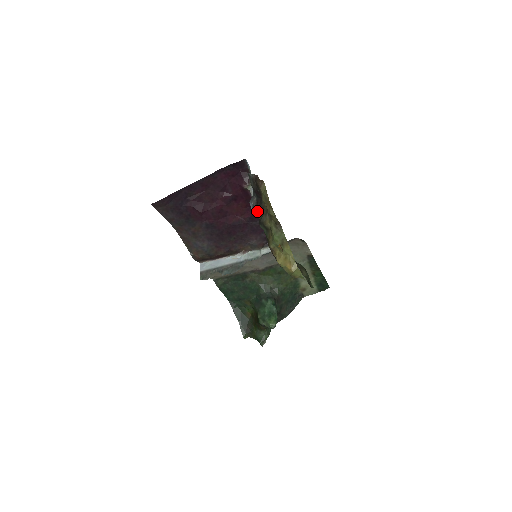
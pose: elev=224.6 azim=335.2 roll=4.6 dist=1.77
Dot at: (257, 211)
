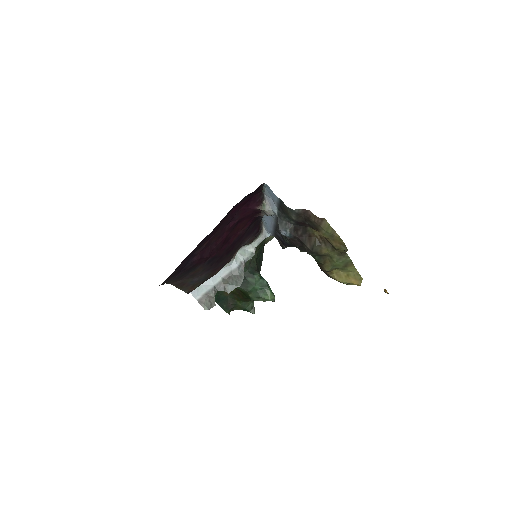
Dot at: (299, 239)
